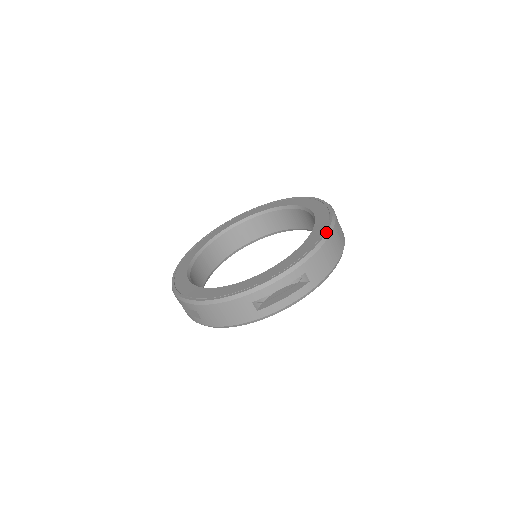
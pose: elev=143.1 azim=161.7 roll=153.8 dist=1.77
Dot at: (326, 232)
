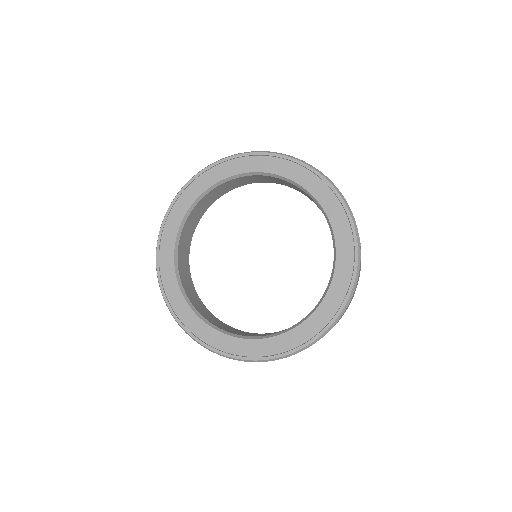
Dot at: (356, 271)
